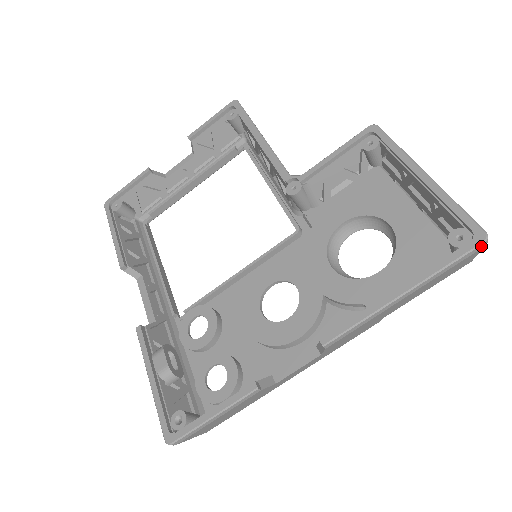
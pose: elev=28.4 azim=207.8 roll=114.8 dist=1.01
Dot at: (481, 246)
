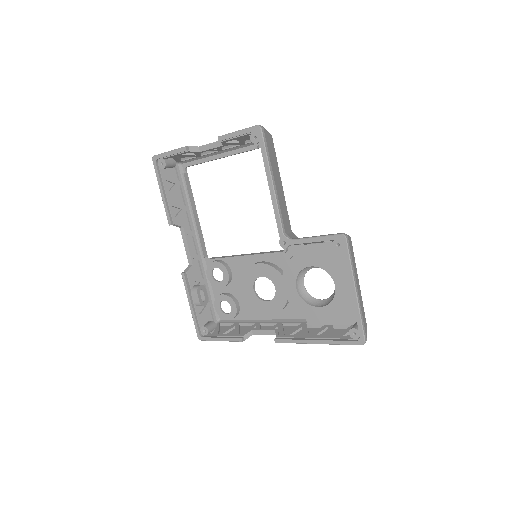
Dot at: occluded
